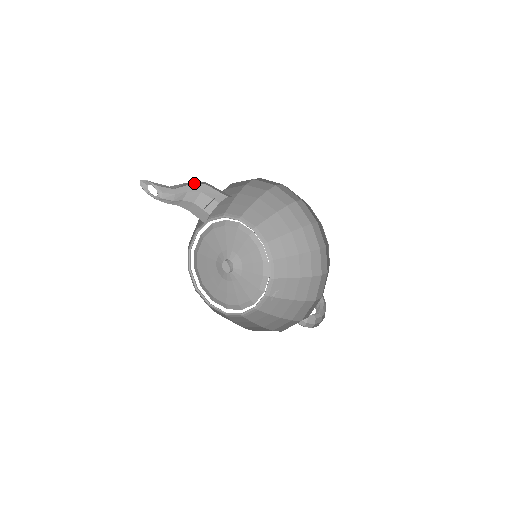
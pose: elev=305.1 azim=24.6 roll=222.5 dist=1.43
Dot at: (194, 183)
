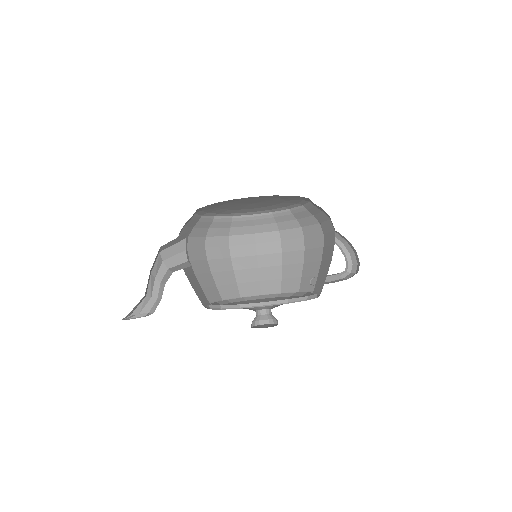
Dot at: (155, 267)
